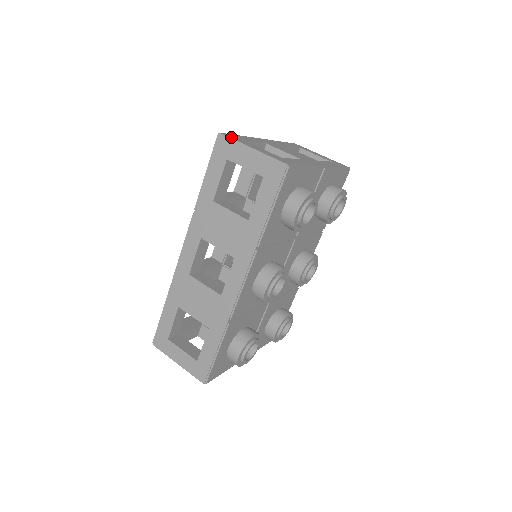
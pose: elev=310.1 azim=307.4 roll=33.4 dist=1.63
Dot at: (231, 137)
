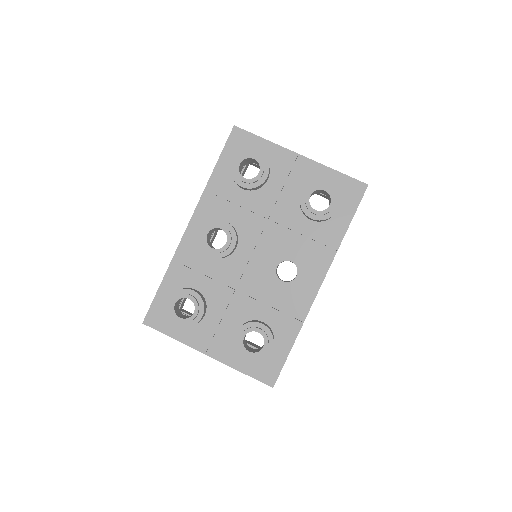
Dot at: occluded
